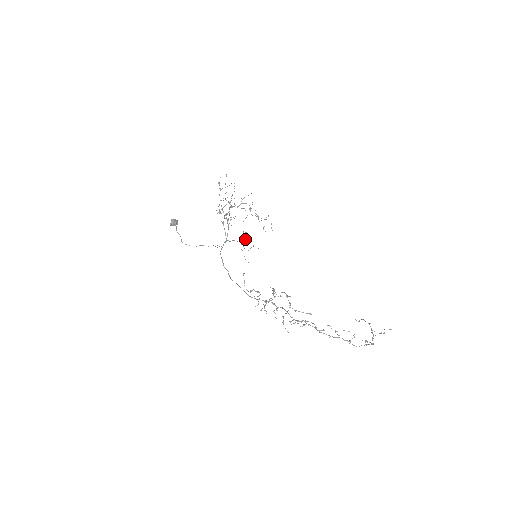
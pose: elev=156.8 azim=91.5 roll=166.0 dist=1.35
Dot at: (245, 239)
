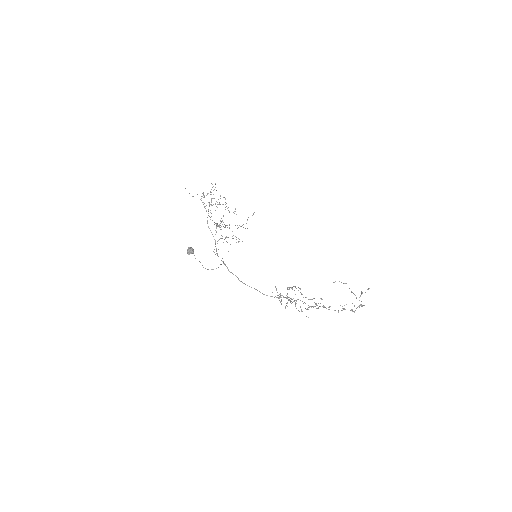
Dot at: occluded
